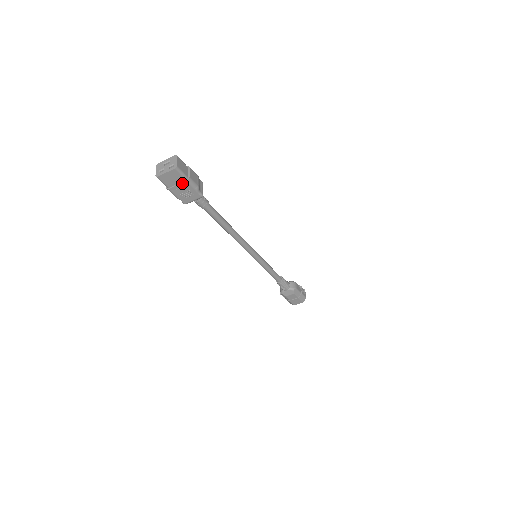
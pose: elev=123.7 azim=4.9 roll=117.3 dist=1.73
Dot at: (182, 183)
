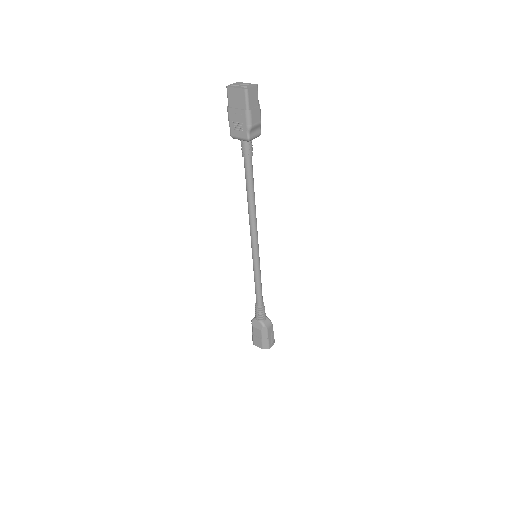
Dot at: (241, 110)
